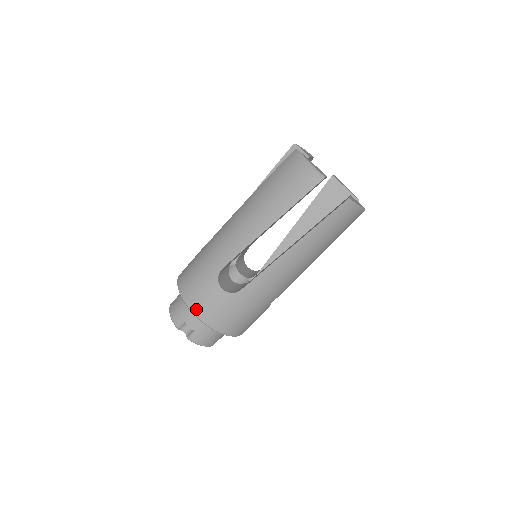
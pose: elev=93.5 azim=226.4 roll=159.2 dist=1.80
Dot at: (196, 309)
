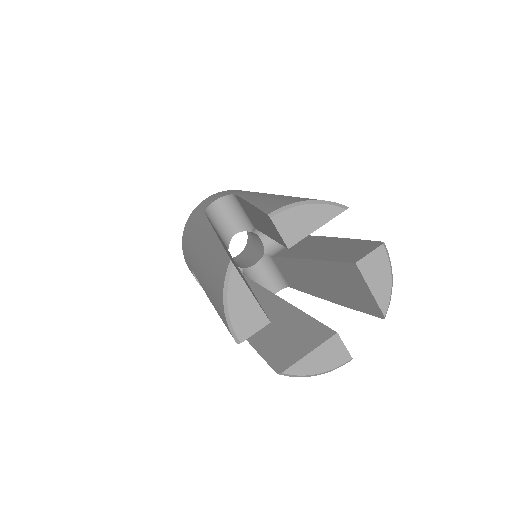
Dot at: (188, 267)
